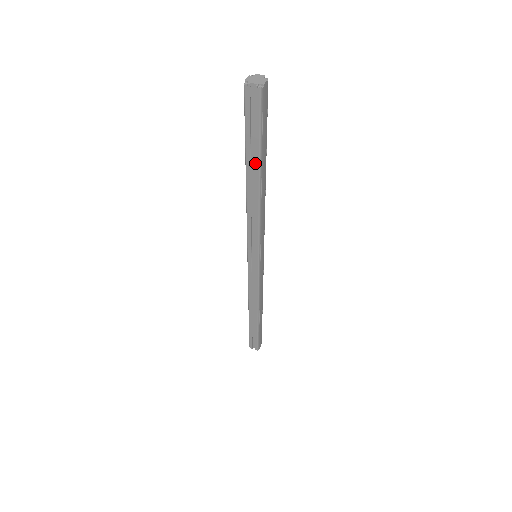
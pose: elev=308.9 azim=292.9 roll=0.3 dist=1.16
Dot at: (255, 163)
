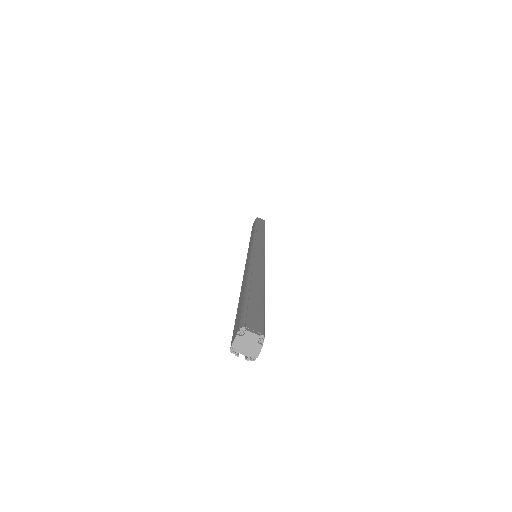
Dot at: occluded
